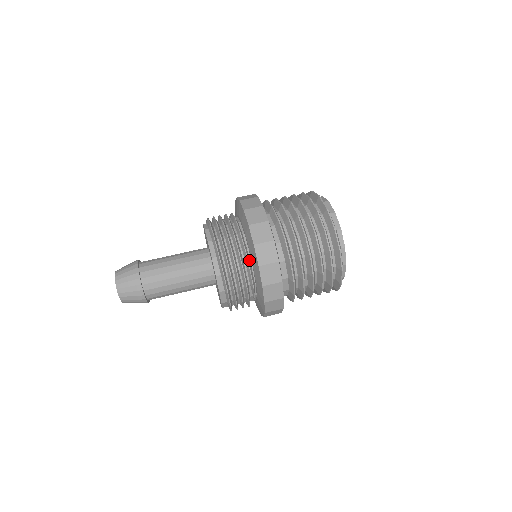
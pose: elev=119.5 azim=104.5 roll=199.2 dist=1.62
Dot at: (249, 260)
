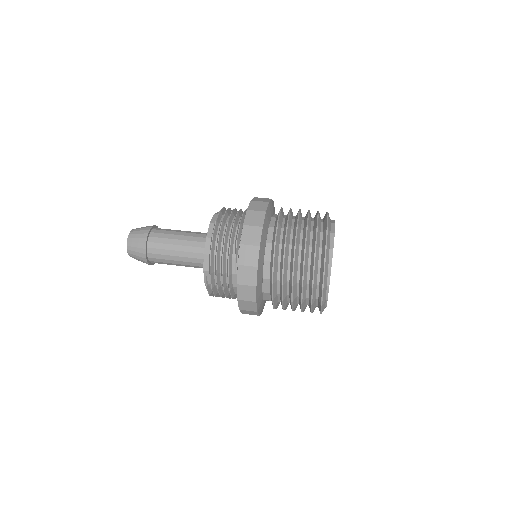
Dot at: (243, 221)
